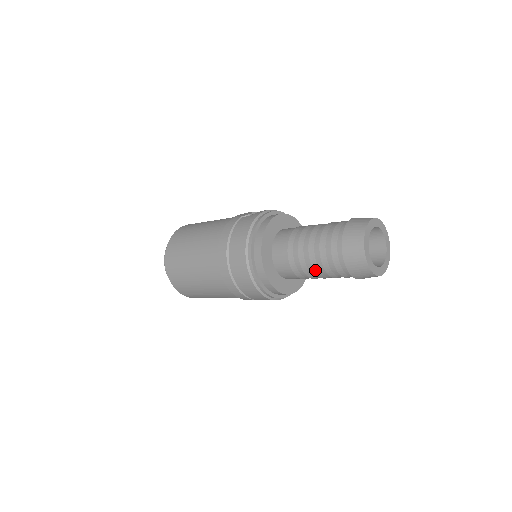
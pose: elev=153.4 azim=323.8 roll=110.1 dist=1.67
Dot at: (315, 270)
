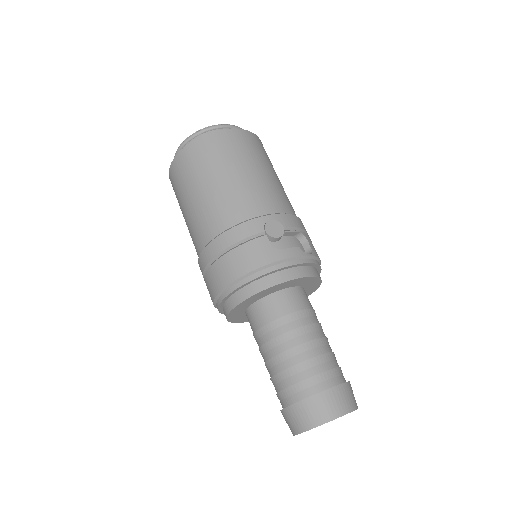
Dot at: (266, 366)
